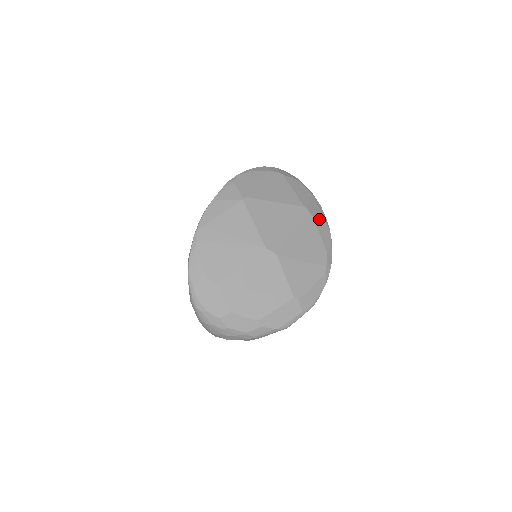
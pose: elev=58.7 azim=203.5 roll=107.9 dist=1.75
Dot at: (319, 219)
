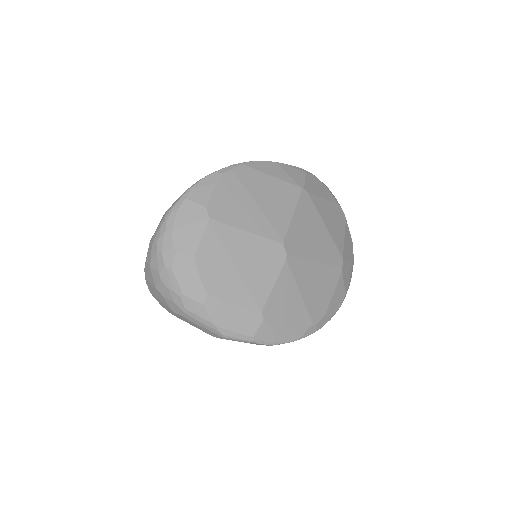
Dot at: (344, 283)
